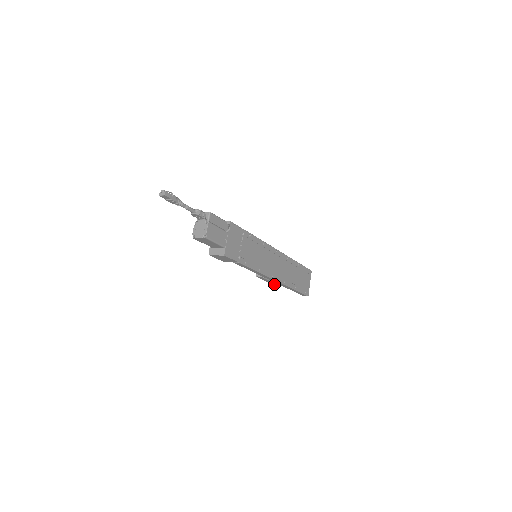
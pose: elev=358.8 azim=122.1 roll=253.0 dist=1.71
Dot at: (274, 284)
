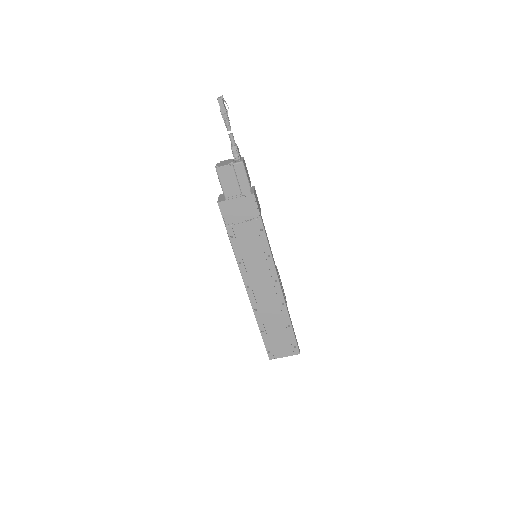
Dot at: occluded
